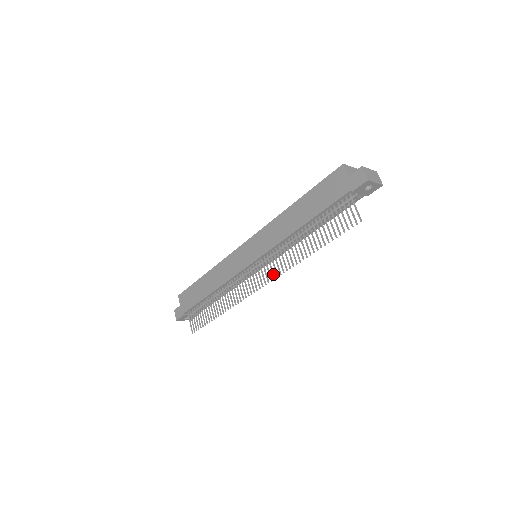
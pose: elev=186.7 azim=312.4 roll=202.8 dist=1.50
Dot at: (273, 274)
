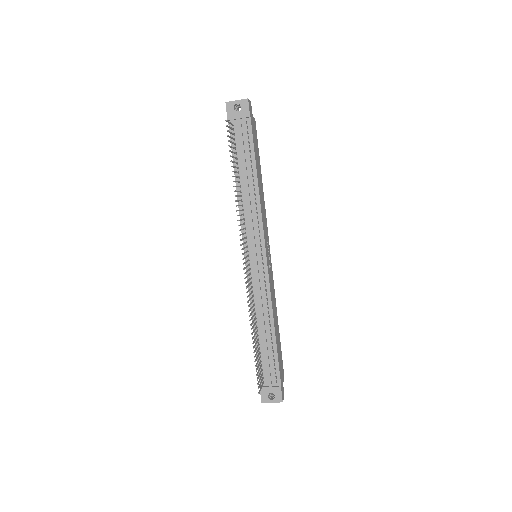
Dot at: (241, 239)
